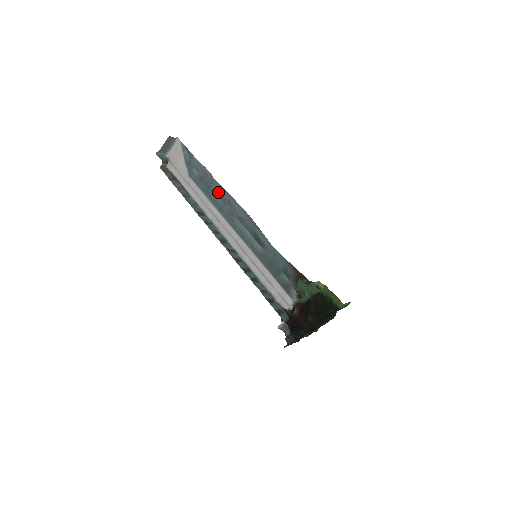
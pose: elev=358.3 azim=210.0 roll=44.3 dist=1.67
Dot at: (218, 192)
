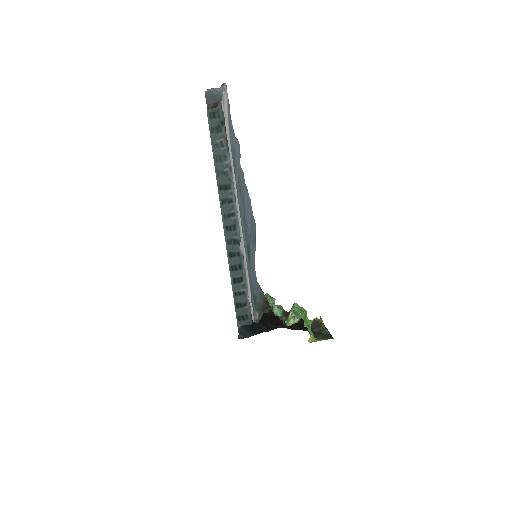
Dot at: (239, 180)
